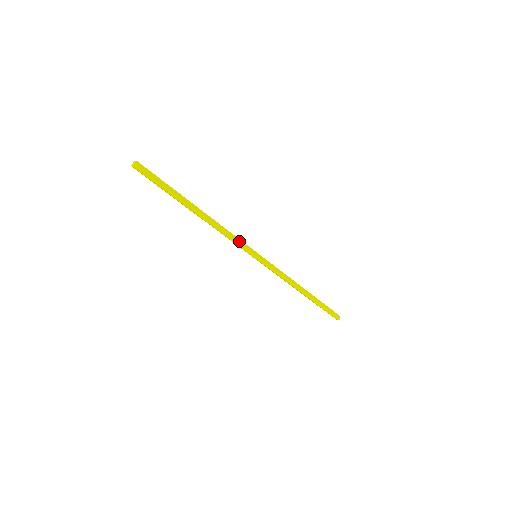
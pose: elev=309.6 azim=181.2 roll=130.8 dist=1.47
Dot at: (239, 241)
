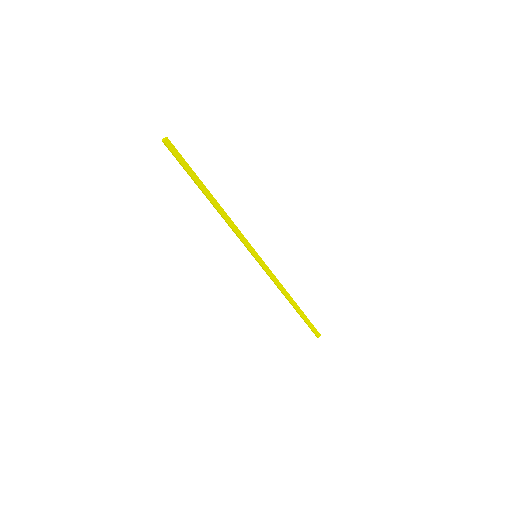
Dot at: (243, 239)
